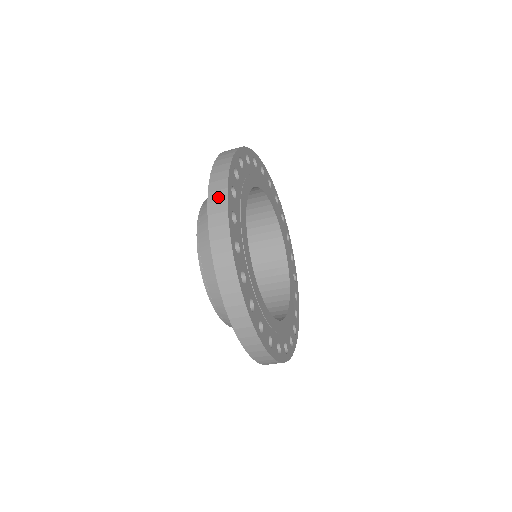
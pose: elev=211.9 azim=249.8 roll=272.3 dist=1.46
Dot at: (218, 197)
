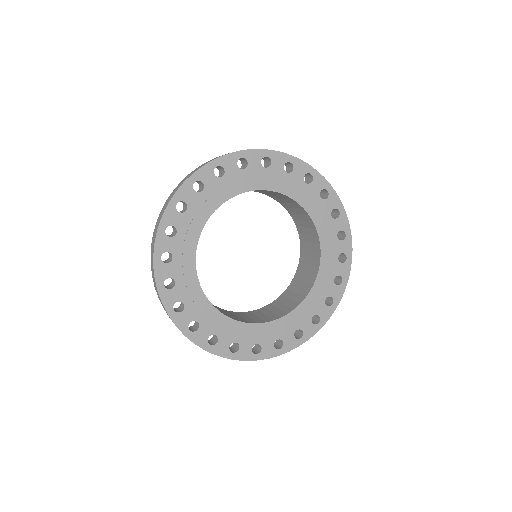
Dot at: (153, 240)
